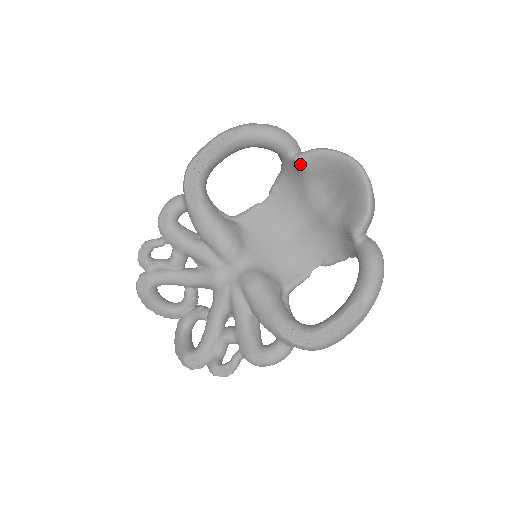
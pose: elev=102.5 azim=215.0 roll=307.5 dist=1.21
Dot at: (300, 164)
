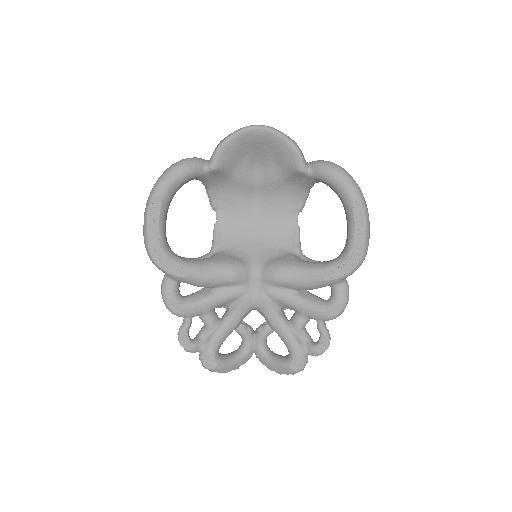
Dot at: (218, 168)
